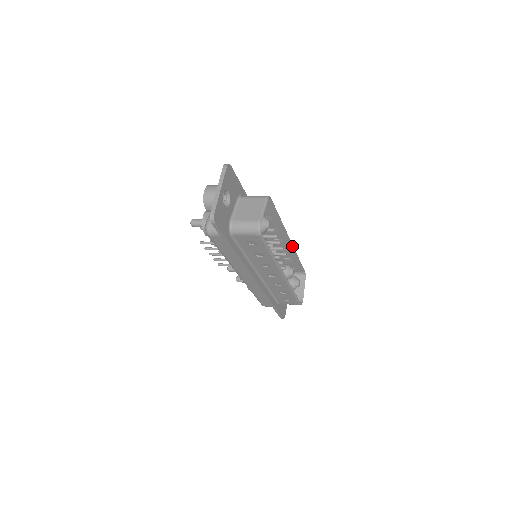
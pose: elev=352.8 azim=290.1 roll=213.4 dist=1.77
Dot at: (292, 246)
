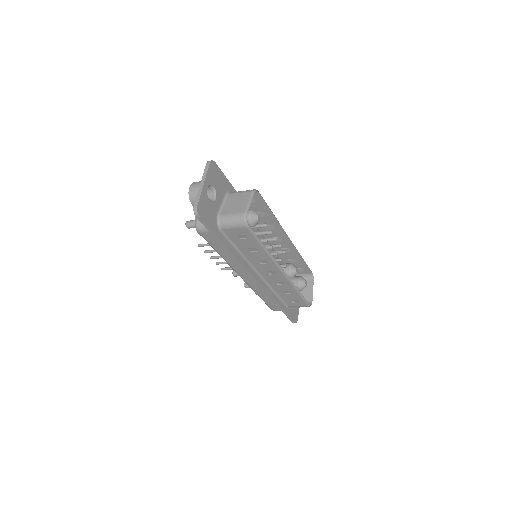
Dot at: (292, 244)
